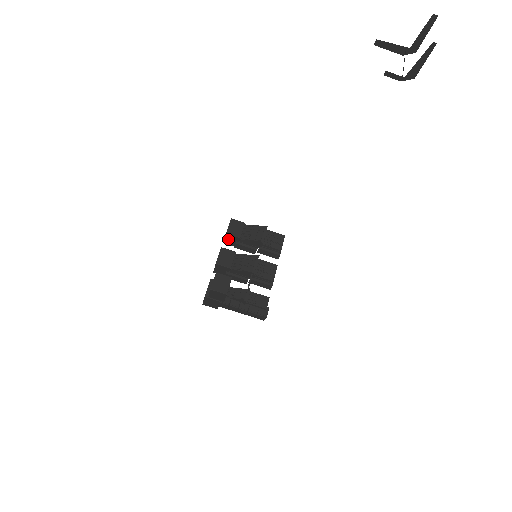
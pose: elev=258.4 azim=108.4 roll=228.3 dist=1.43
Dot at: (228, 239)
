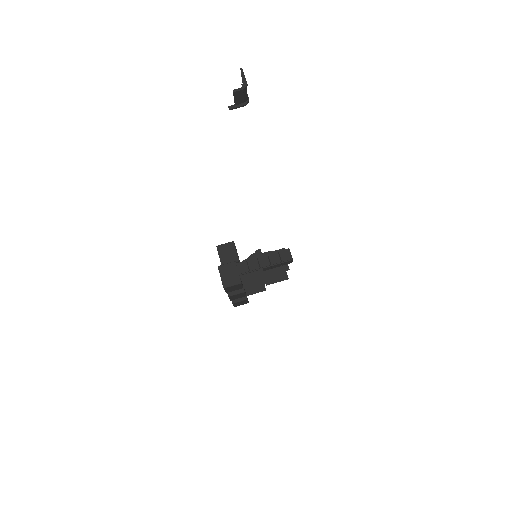
Dot at: occluded
